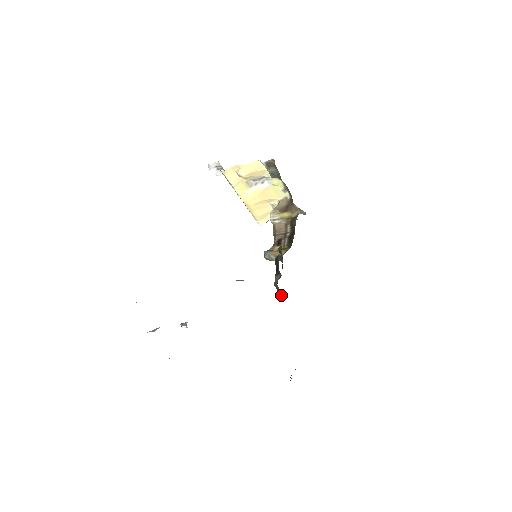
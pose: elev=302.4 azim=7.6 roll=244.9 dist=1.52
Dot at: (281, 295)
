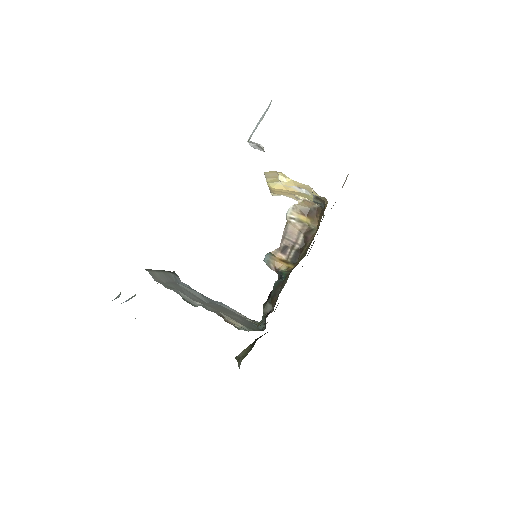
Dot at: (265, 322)
